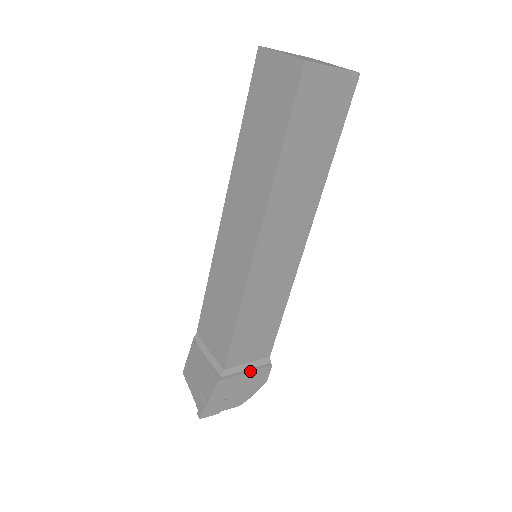
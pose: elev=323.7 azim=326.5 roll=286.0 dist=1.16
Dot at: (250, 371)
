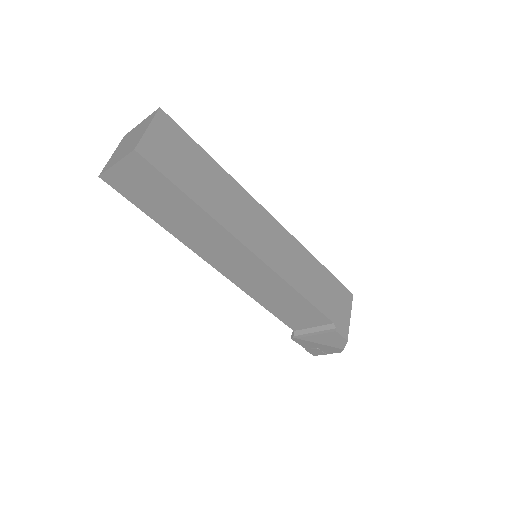
Dot at: (315, 334)
